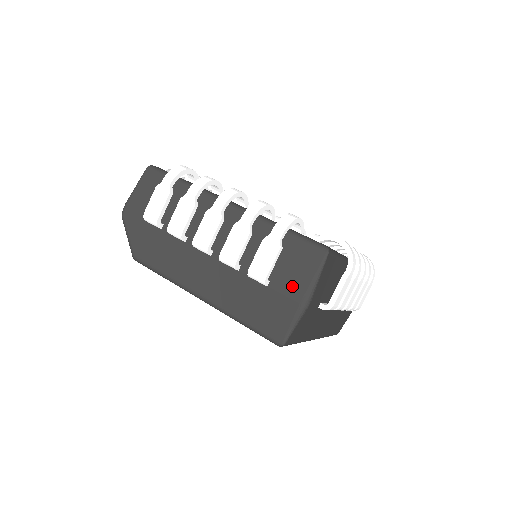
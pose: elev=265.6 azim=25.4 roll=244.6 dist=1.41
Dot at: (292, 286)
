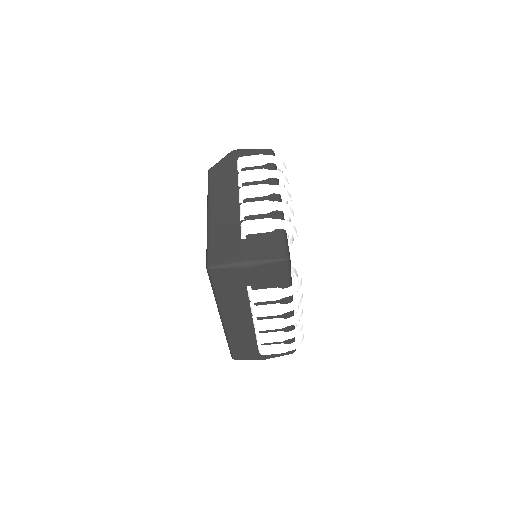
Dot at: (251, 251)
